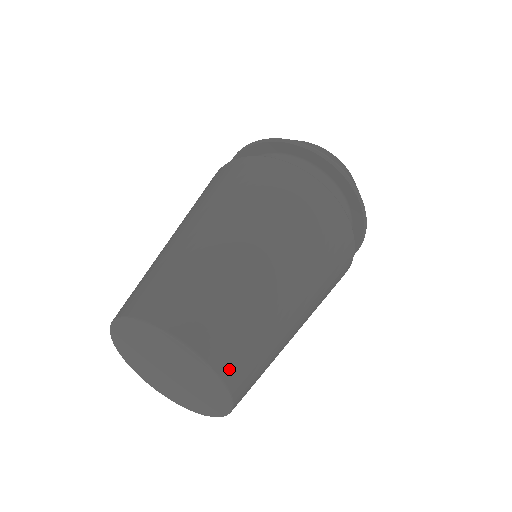
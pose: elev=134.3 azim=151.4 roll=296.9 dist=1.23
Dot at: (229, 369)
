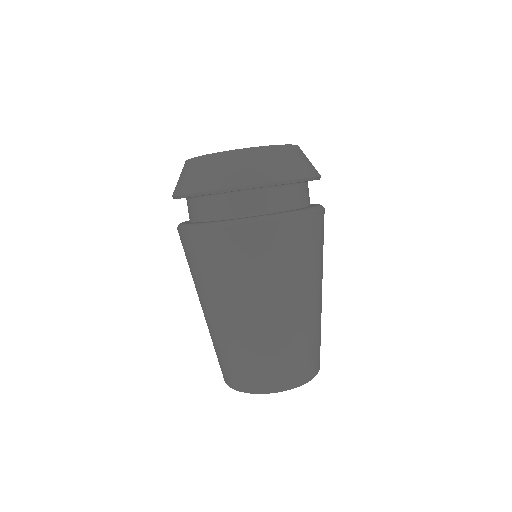
Dot at: (304, 377)
